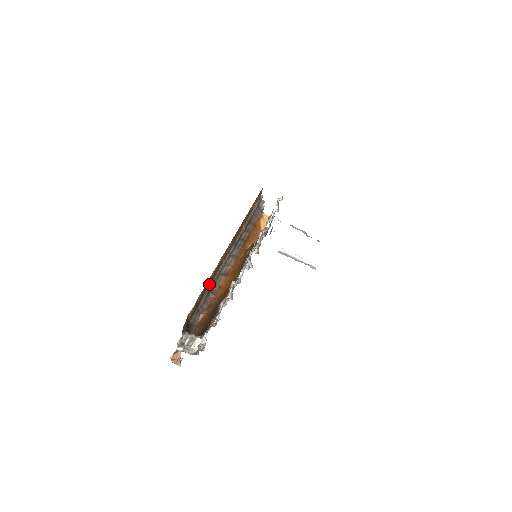
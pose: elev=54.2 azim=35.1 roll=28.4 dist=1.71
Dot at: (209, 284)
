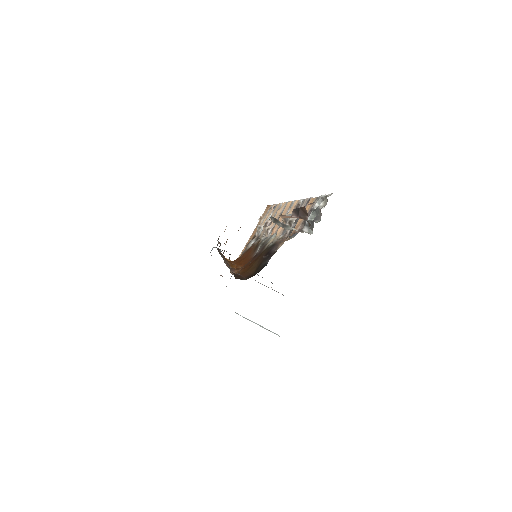
Dot at: occluded
